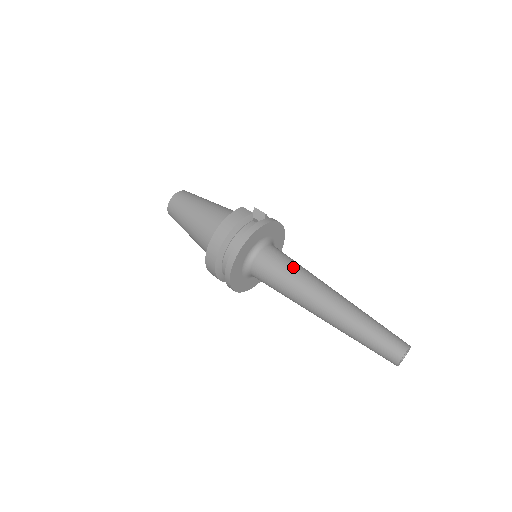
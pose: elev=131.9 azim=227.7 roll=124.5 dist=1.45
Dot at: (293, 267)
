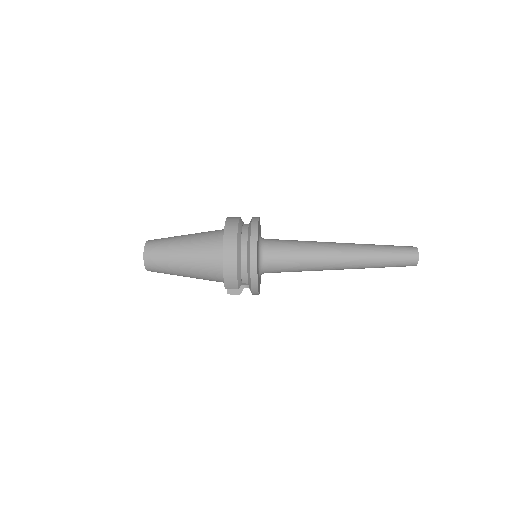
Dot at: occluded
